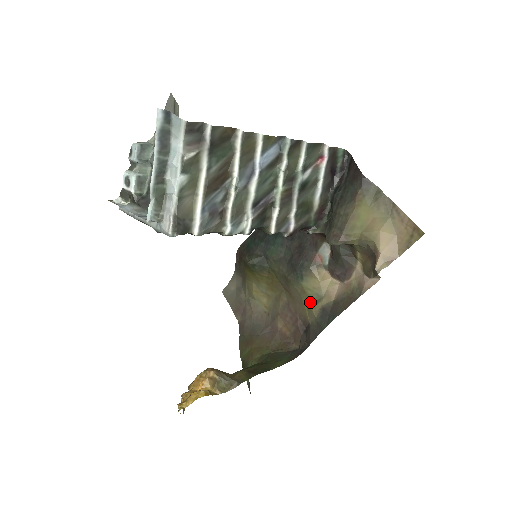
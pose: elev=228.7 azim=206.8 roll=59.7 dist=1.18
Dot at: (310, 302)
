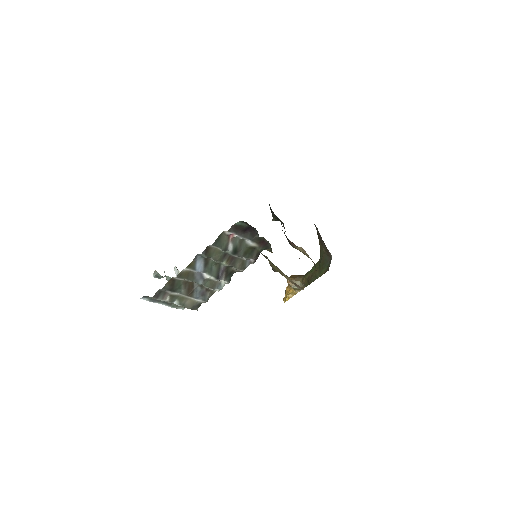
Dot at: occluded
